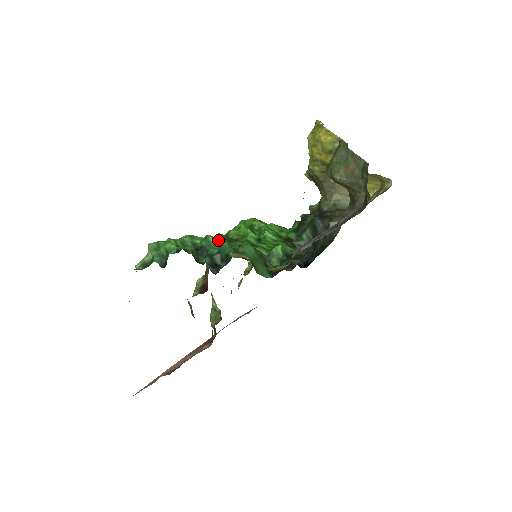
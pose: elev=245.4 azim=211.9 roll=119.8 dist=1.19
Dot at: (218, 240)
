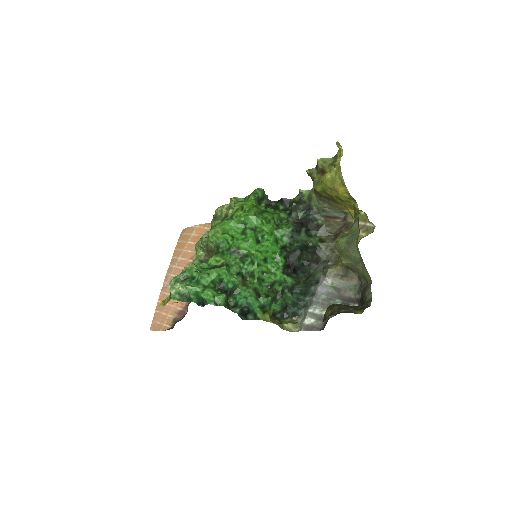
Dot at: (226, 239)
